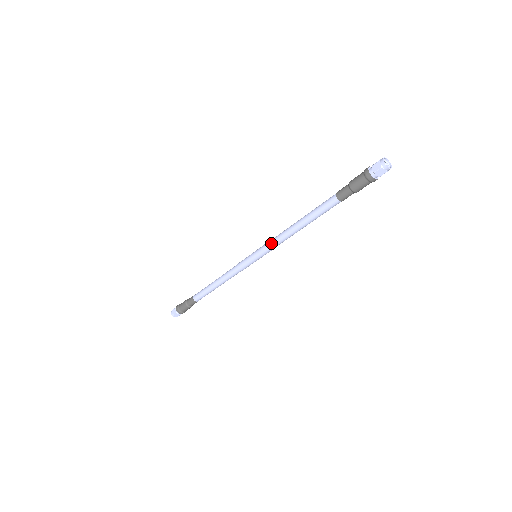
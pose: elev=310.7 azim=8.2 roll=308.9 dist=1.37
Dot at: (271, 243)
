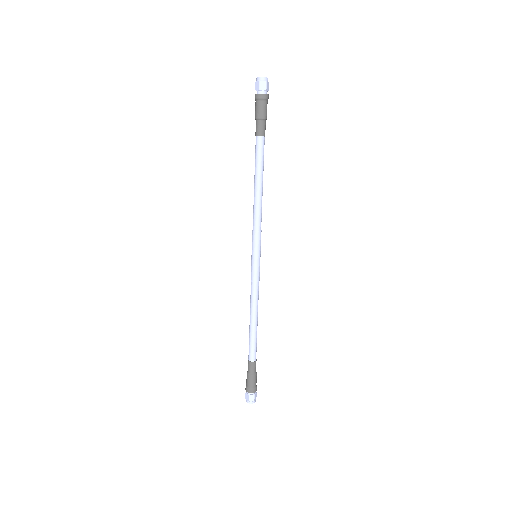
Dot at: (254, 228)
